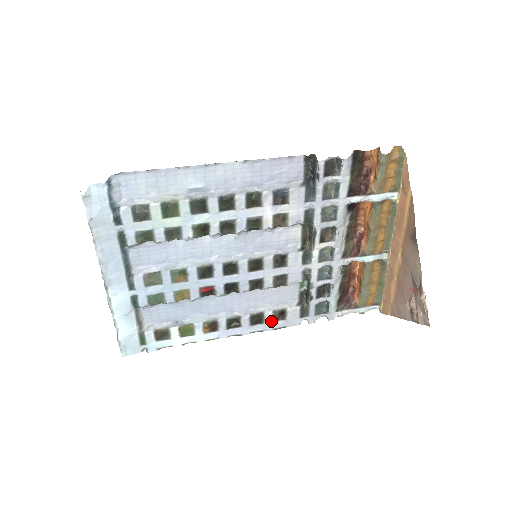
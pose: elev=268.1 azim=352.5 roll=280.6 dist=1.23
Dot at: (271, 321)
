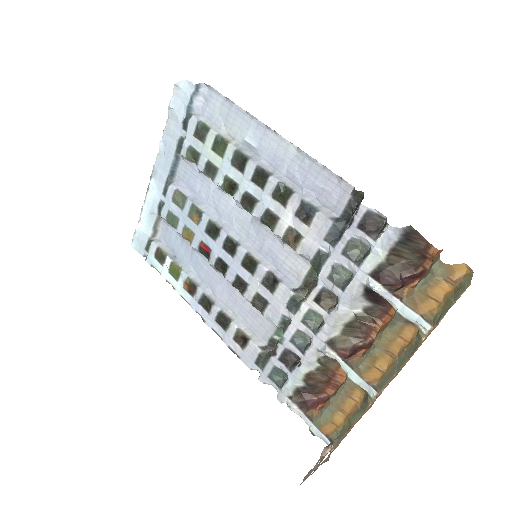
Dot at: (232, 336)
